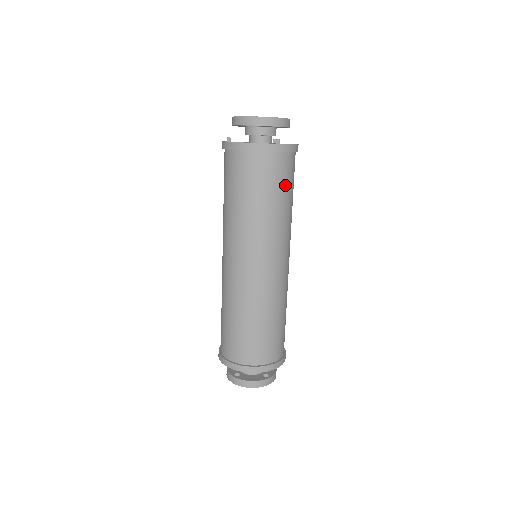
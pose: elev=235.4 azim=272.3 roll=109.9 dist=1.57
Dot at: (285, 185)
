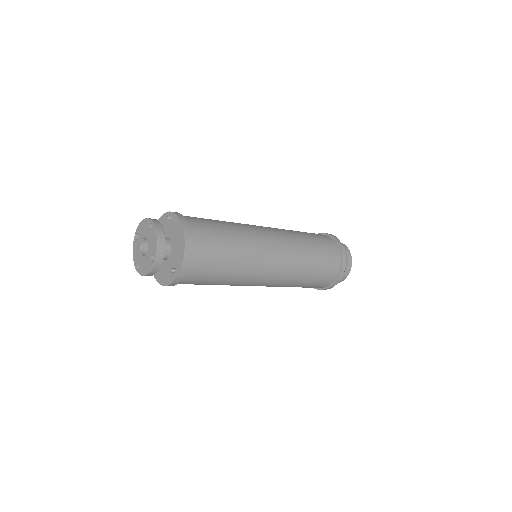
Dot at: (214, 268)
